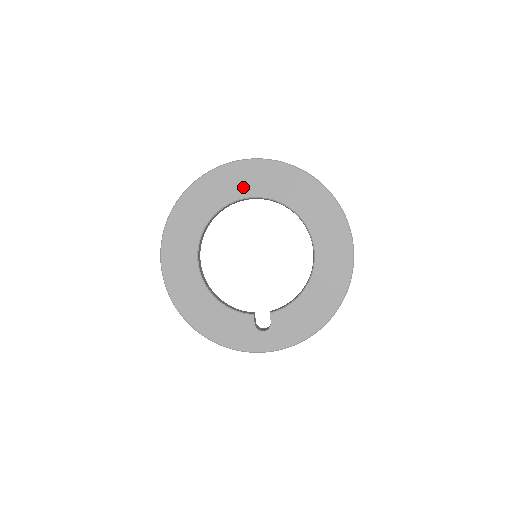
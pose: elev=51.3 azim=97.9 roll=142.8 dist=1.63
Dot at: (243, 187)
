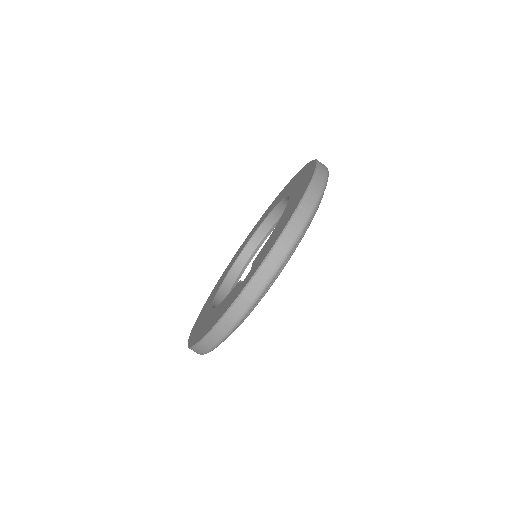
Dot at: occluded
